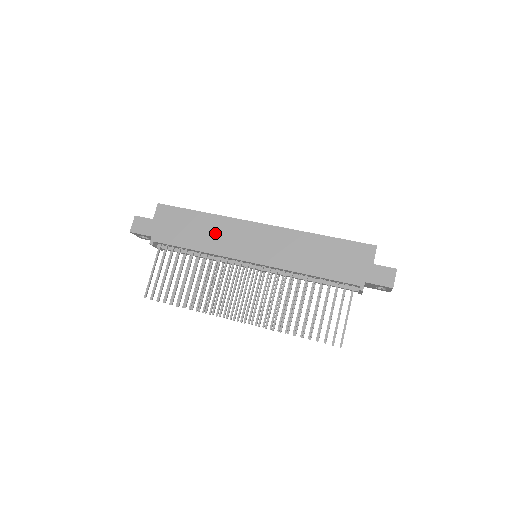
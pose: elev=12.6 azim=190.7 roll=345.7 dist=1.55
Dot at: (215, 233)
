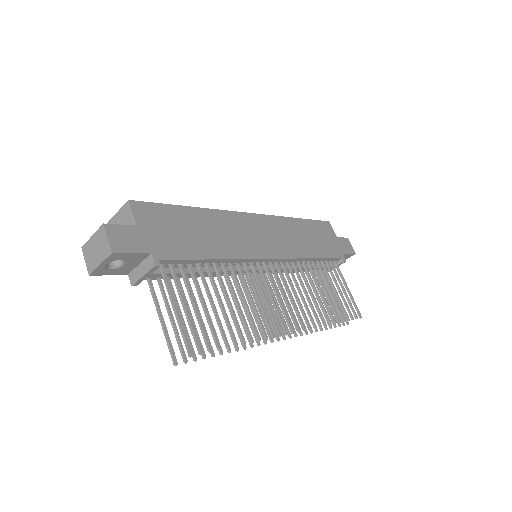
Dot at: (222, 232)
